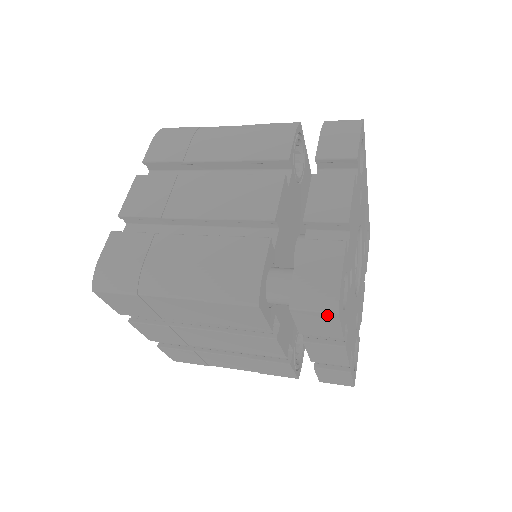
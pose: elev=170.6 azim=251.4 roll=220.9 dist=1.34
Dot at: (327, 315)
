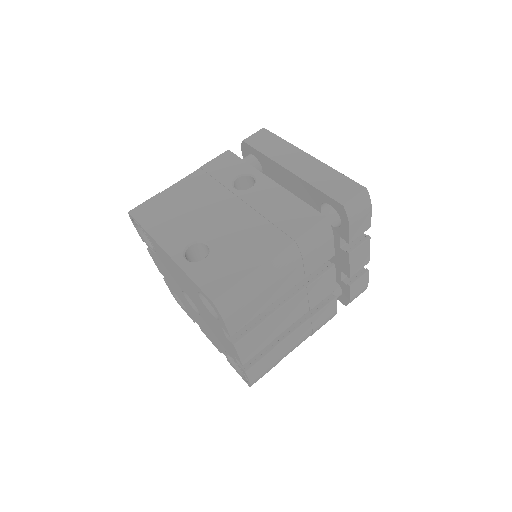
Dot at: occluded
